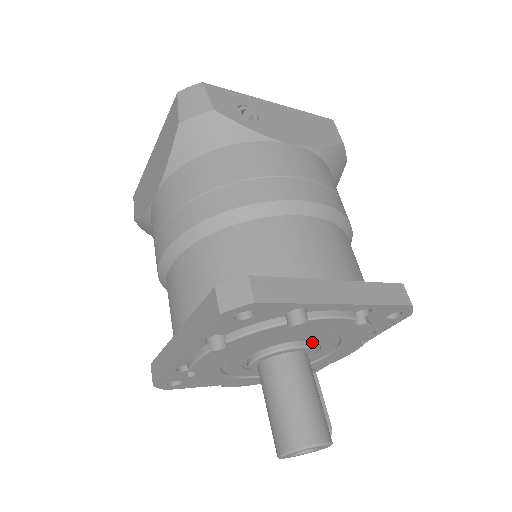
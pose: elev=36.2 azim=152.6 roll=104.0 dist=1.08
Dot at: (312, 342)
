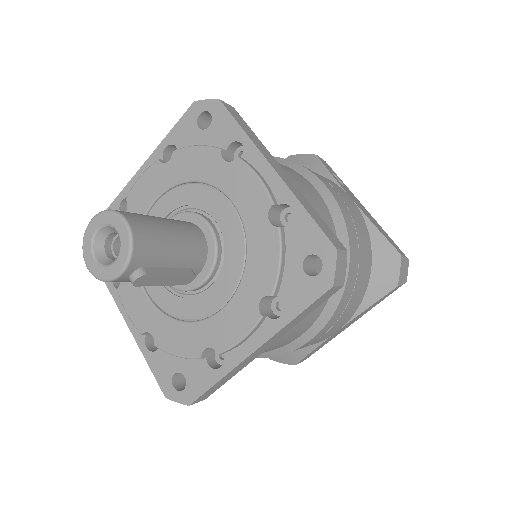
Dot at: (222, 247)
